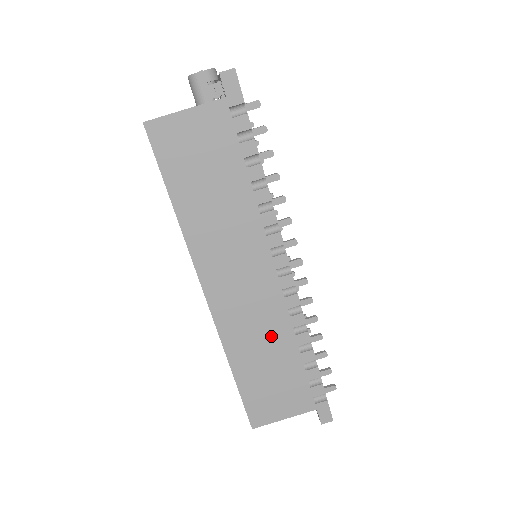
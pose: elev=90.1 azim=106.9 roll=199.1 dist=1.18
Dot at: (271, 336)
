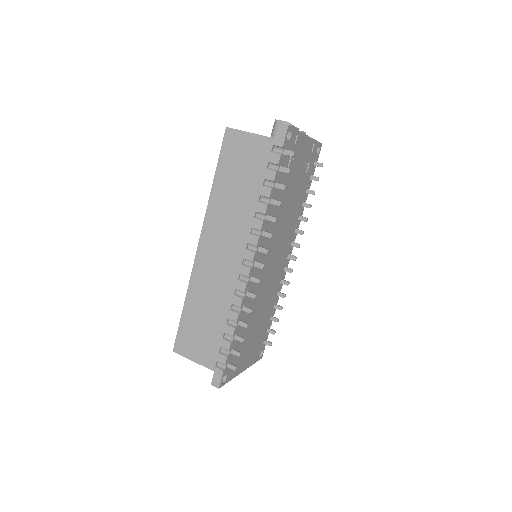
Dot at: (217, 299)
